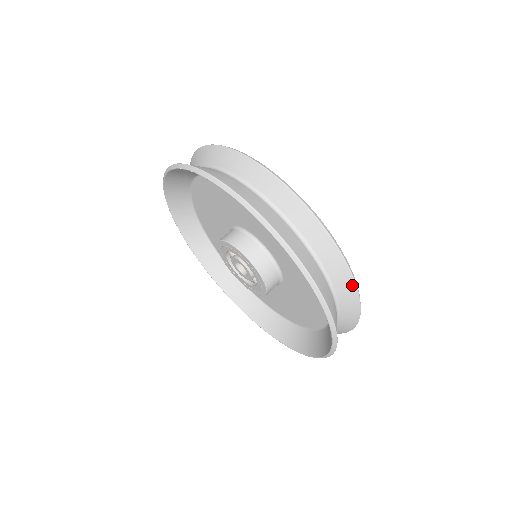
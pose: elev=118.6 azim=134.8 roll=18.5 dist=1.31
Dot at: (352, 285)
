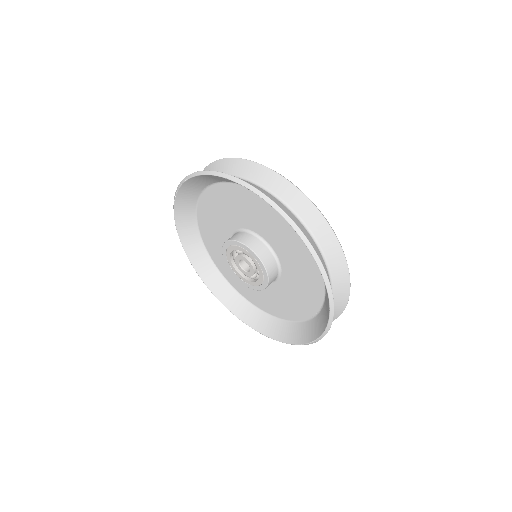
Dot at: (342, 309)
